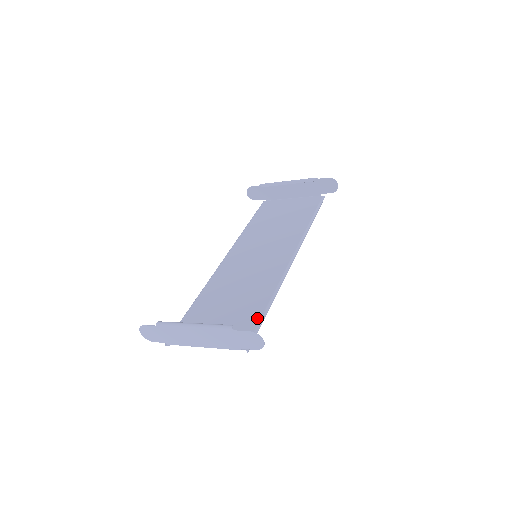
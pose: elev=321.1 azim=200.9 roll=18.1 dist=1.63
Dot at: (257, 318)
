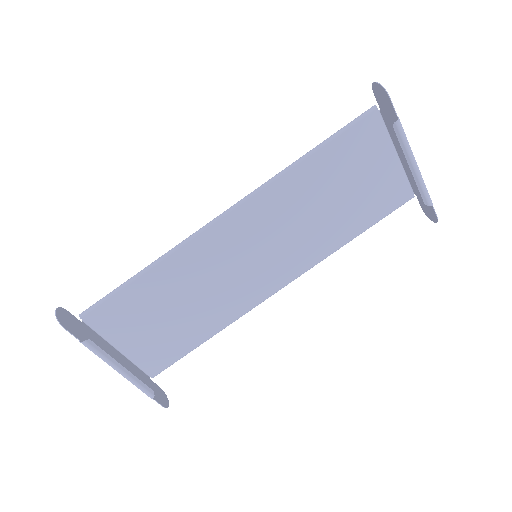
Dot at: (186, 351)
